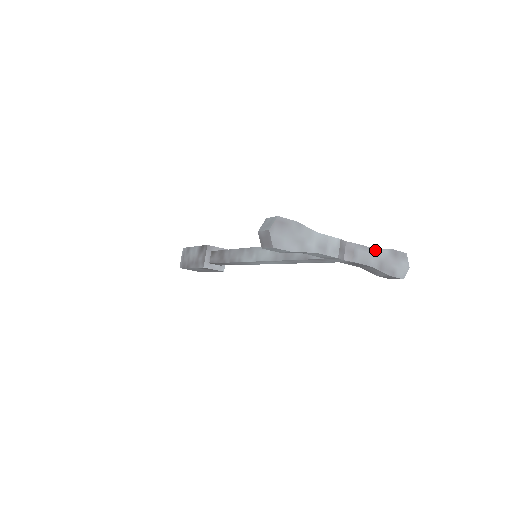
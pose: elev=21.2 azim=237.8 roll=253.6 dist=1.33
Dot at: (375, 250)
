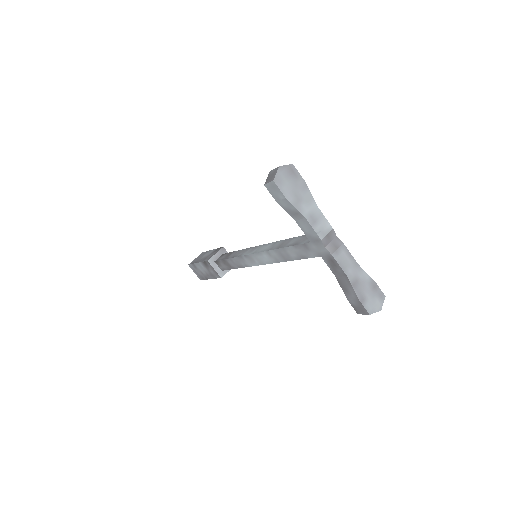
Dot at: (358, 266)
